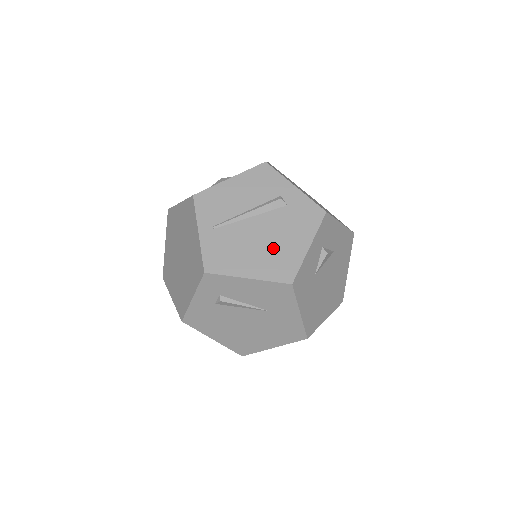
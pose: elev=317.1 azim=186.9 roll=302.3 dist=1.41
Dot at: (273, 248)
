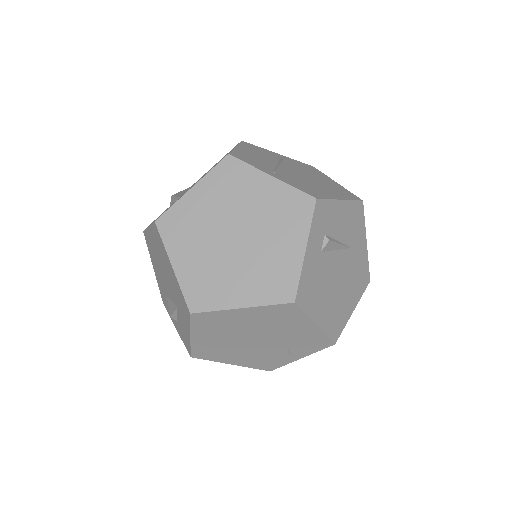
Dot at: (324, 183)
